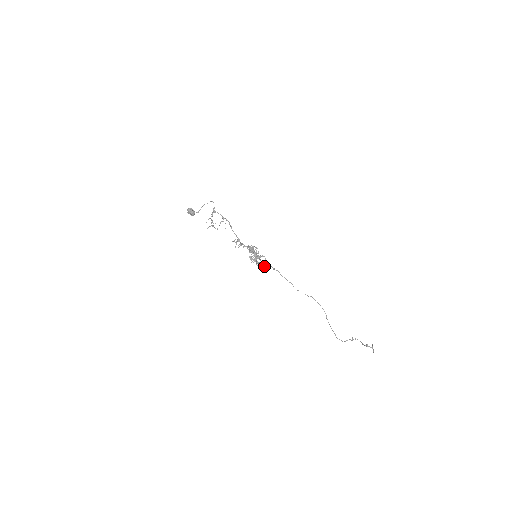
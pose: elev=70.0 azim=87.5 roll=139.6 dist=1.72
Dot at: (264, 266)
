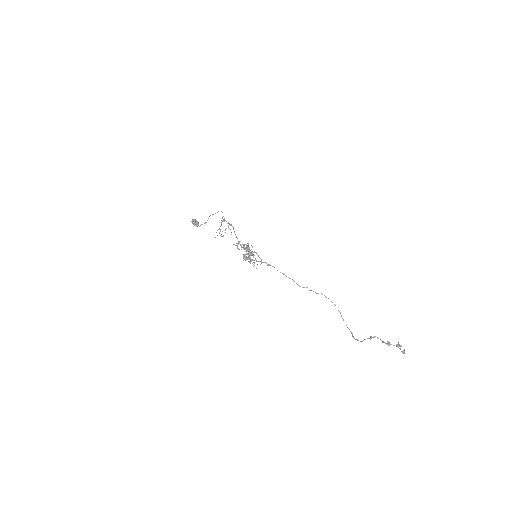
Dot at: occluded
